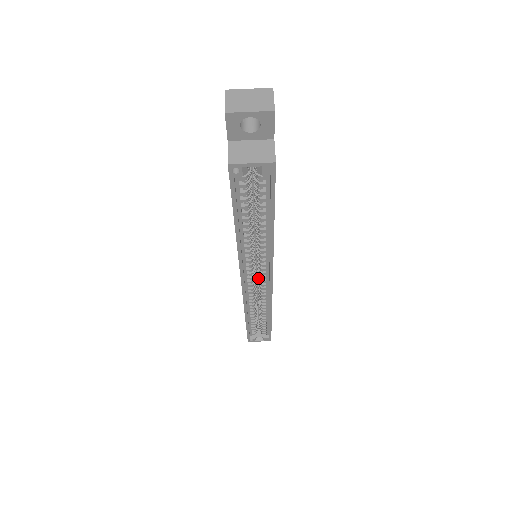
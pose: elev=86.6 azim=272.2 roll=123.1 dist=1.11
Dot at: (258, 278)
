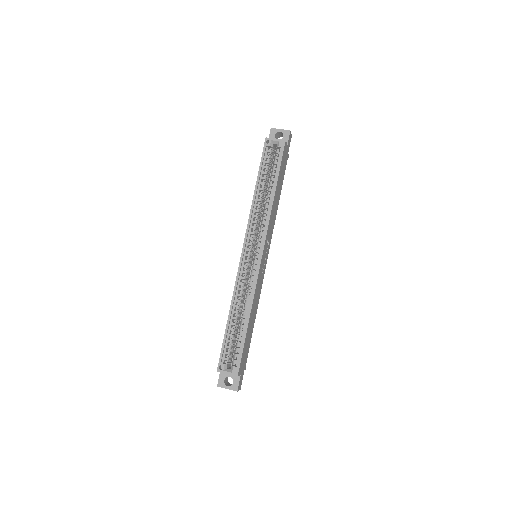
Dot at: (253, 261)
